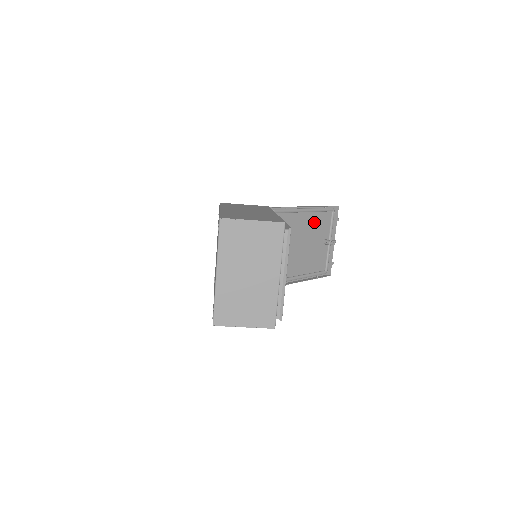
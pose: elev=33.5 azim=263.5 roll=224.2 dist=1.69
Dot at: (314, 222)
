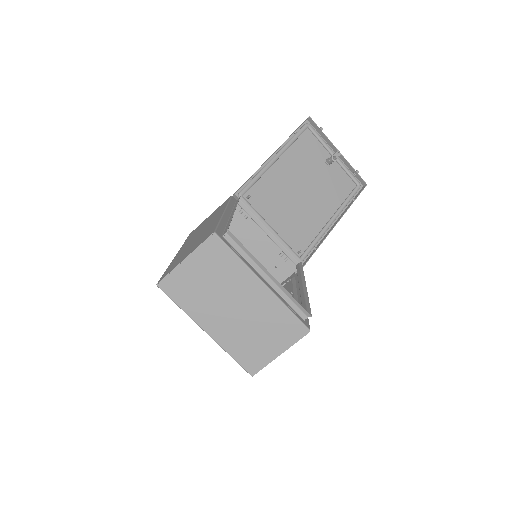
Dot at: (297, 157)
